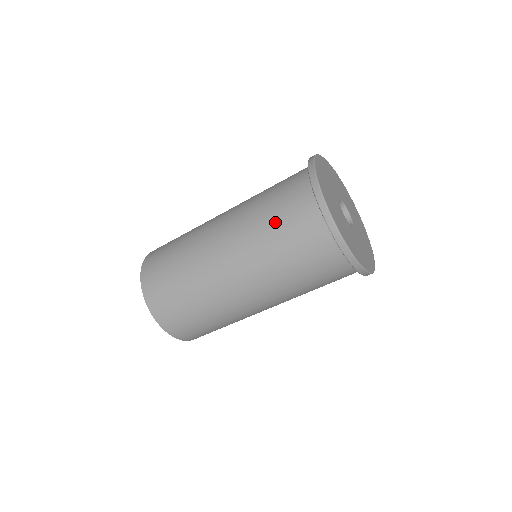
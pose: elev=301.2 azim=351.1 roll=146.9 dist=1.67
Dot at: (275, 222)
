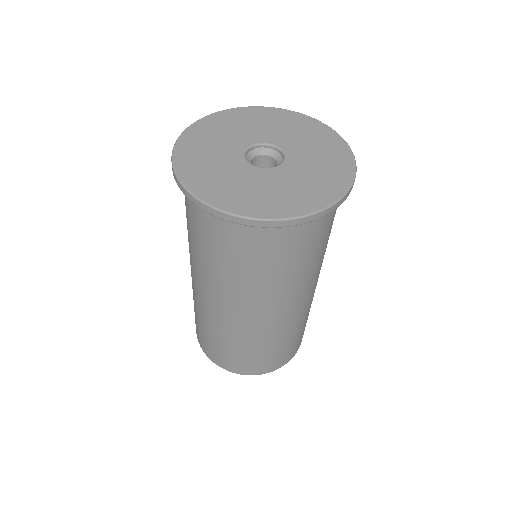
Dot at: occluded
